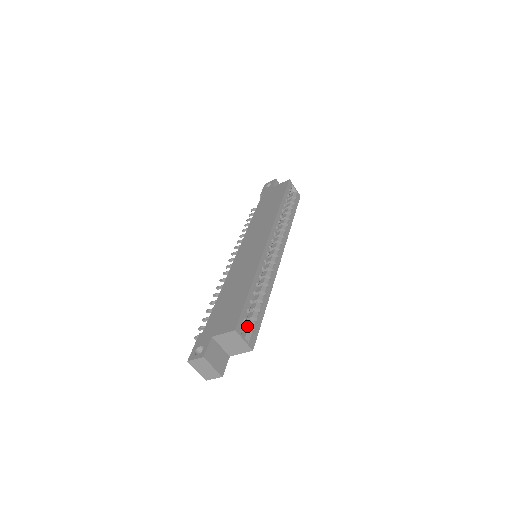
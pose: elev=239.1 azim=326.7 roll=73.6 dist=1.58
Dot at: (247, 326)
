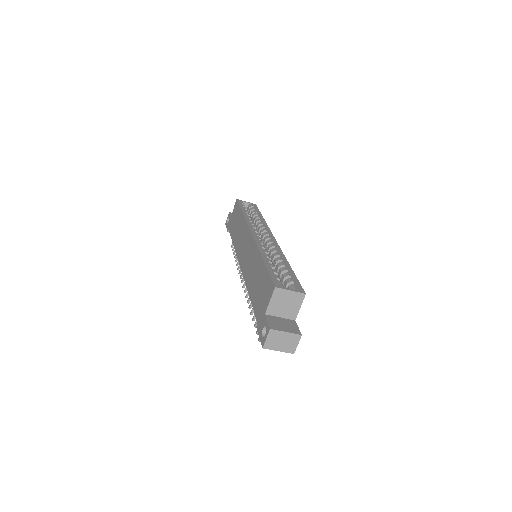
Dot at: (286, 285)
